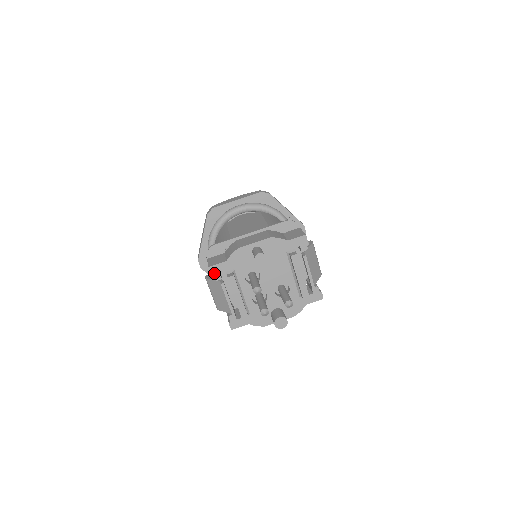
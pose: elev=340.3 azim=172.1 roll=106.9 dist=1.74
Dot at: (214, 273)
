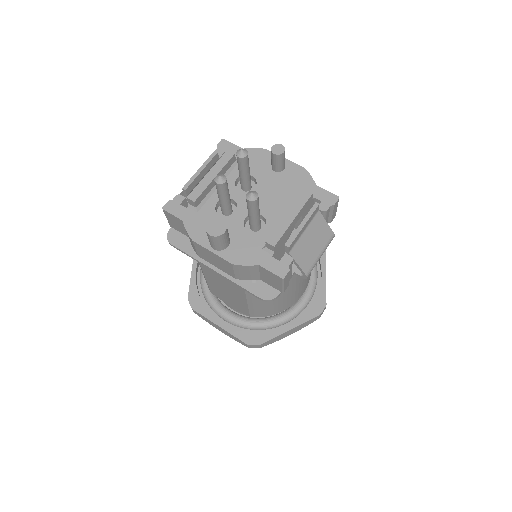
Dot at: (220, 148)
